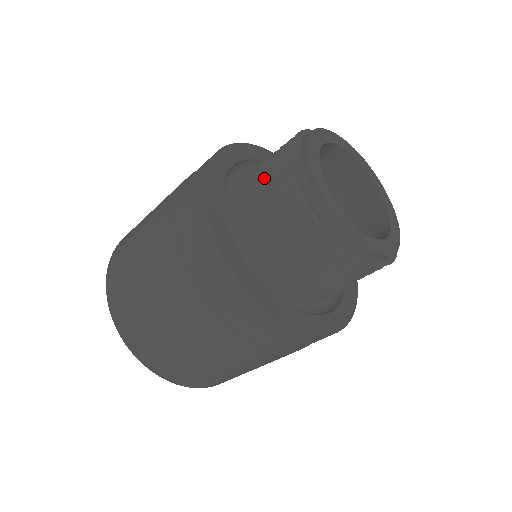
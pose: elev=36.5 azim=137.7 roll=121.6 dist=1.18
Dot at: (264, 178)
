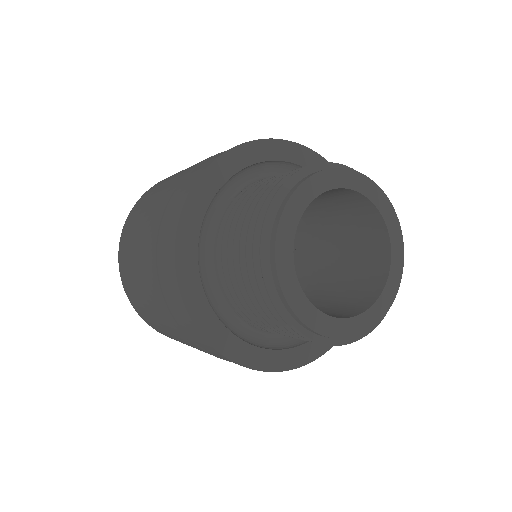
Dot at: (240, 232)
